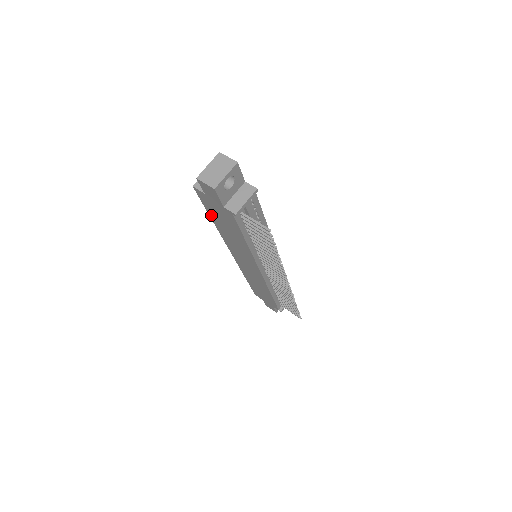
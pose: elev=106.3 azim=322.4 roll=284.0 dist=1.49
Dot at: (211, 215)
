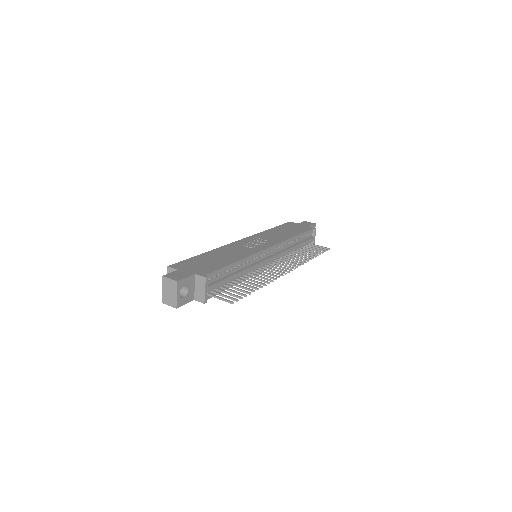
Dot at: occluded
